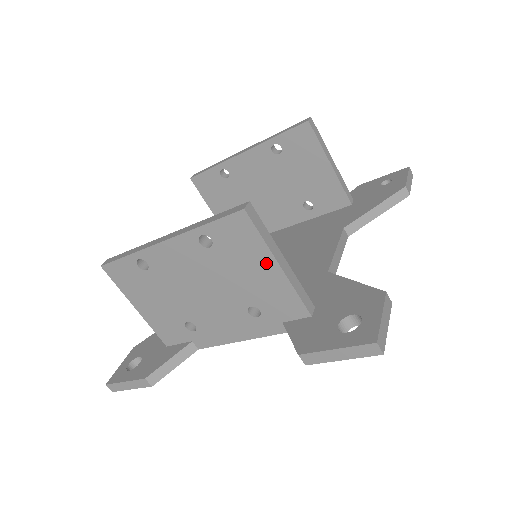
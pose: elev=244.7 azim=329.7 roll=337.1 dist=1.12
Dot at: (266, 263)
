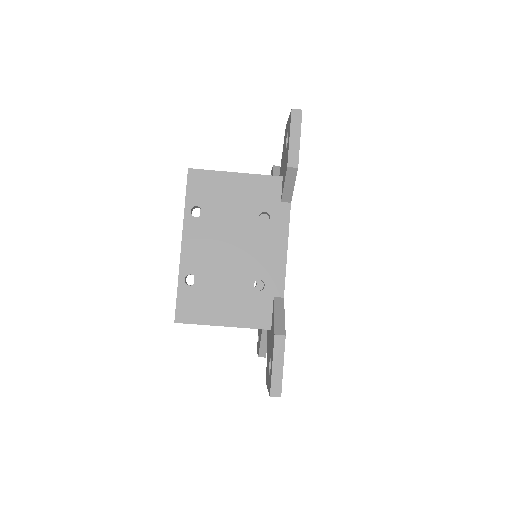
Dot at: (230, 180)
